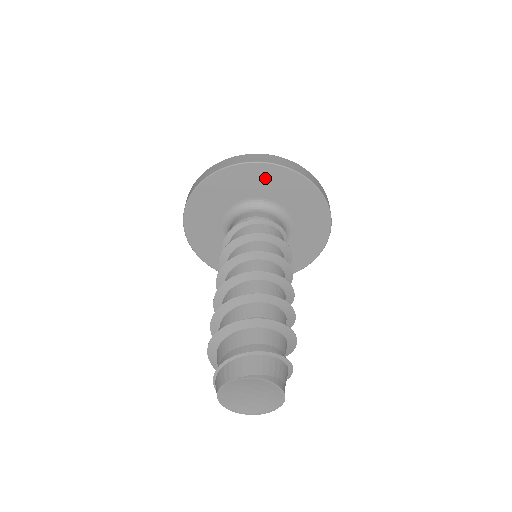
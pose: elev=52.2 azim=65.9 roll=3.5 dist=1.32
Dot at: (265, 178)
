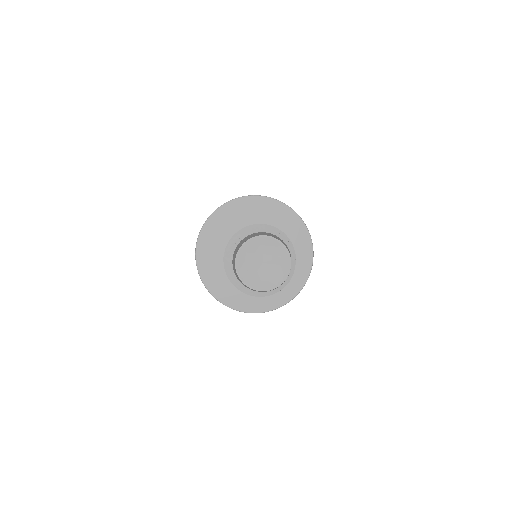
Dot at: (246, 209)
